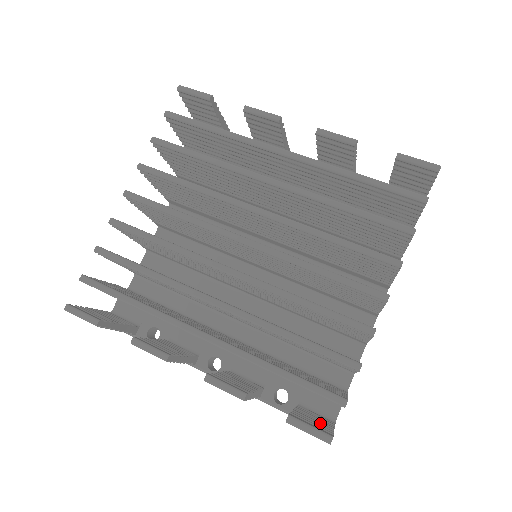
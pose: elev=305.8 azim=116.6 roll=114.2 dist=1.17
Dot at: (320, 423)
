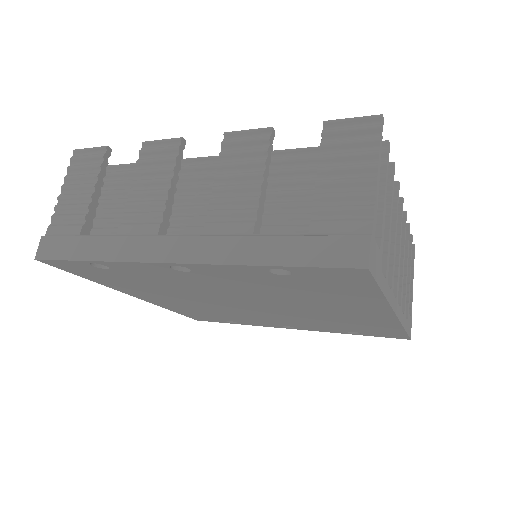
Dot at: occluded
